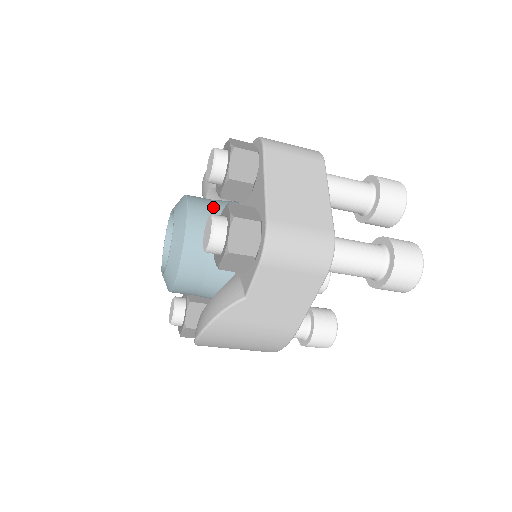
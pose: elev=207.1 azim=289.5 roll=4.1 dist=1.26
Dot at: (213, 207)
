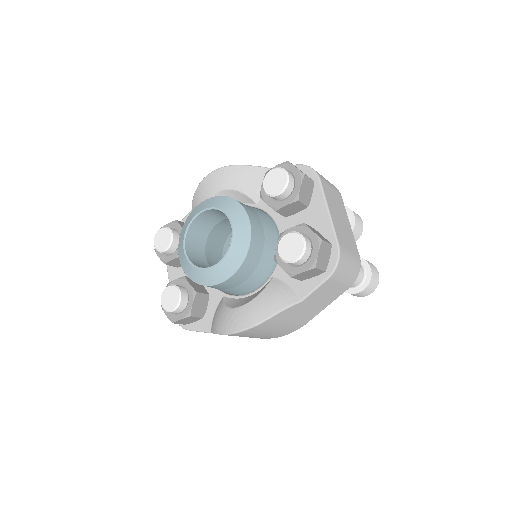
Dot at: (258, 215)
